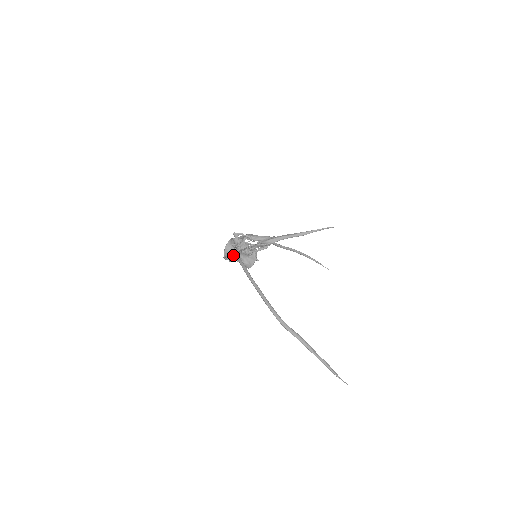
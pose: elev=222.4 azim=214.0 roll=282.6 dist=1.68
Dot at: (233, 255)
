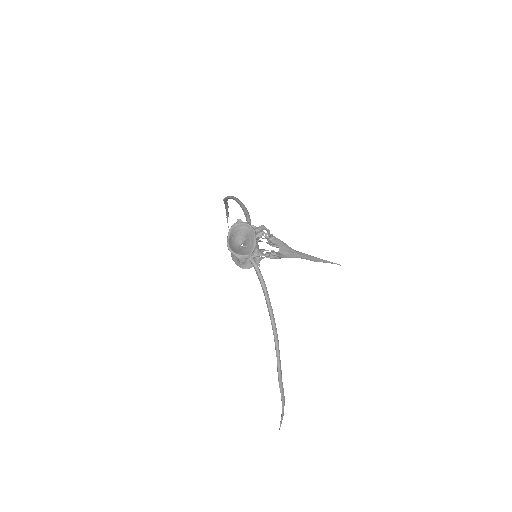
Dot at: (247, 255)
